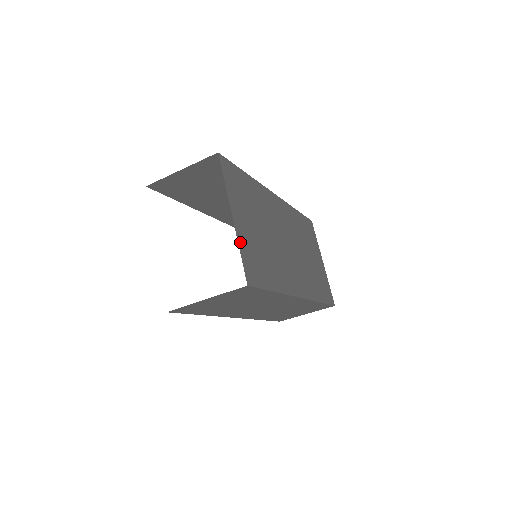
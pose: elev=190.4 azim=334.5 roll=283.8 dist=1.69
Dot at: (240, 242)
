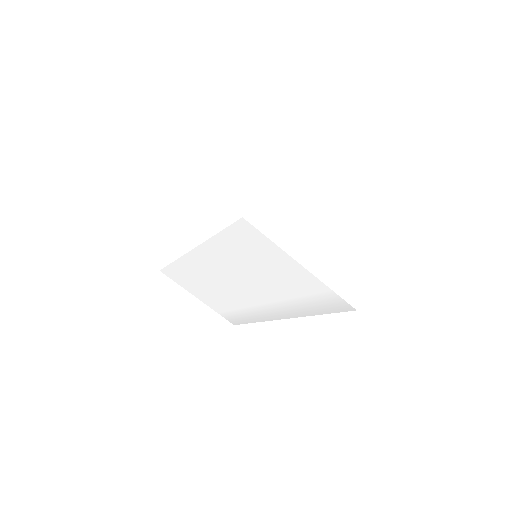
Dot at: occluded
